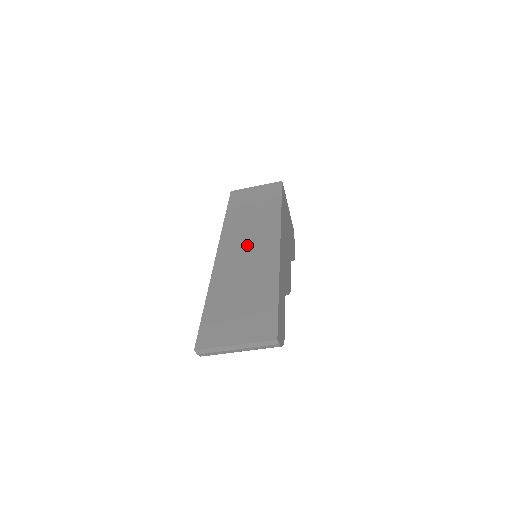
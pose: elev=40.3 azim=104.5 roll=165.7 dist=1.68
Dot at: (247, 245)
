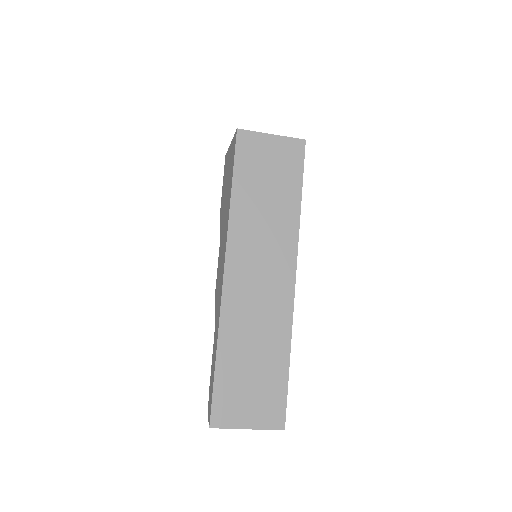
Dot at: (259, 273)
